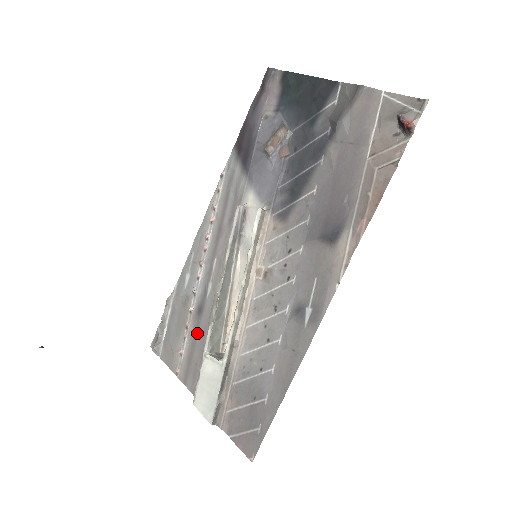
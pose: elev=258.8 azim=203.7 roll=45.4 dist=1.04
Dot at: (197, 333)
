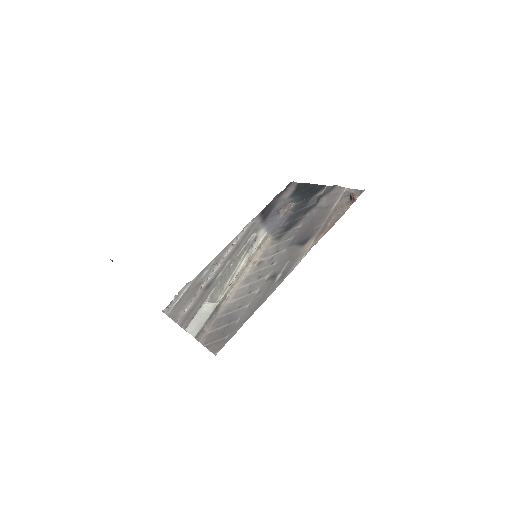
Dot at: (201, 298)
